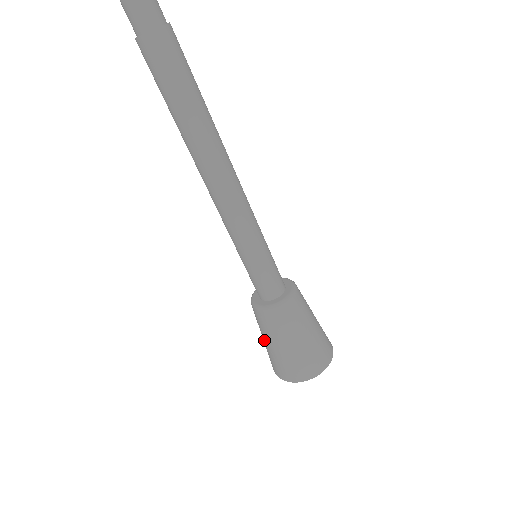
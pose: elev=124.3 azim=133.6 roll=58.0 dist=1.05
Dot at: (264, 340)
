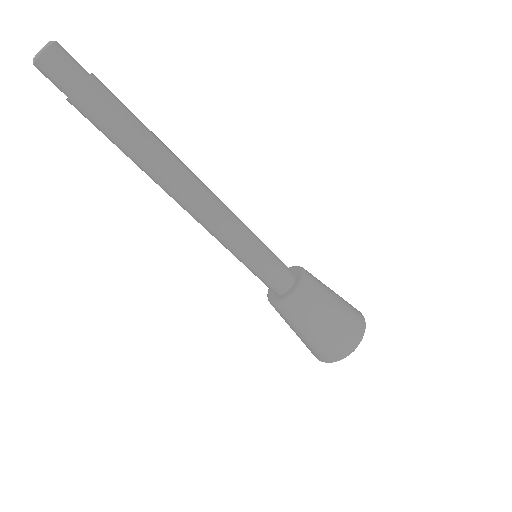
Dot at: (312, 331)
